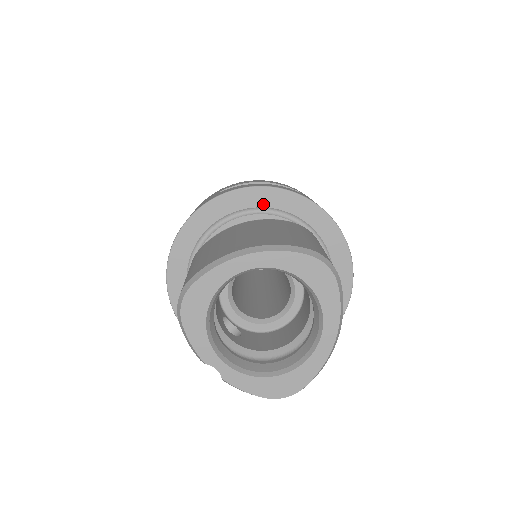
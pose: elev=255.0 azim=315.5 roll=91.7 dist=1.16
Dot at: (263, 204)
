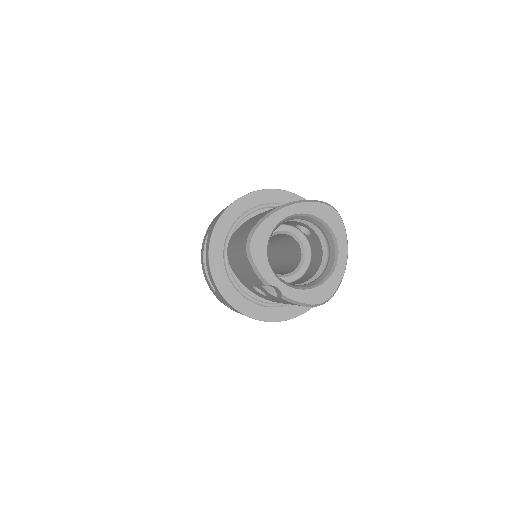
Dot at: (269, 201)
